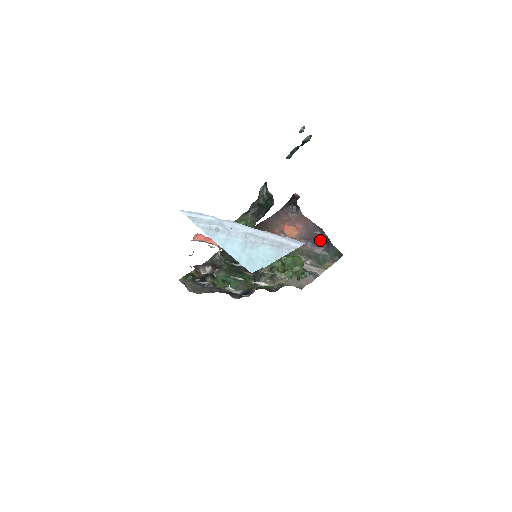
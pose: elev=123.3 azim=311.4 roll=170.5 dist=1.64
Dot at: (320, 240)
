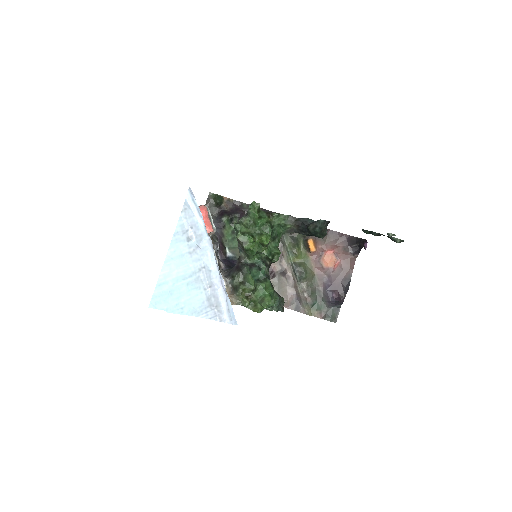
Dot at: (337, 293)
